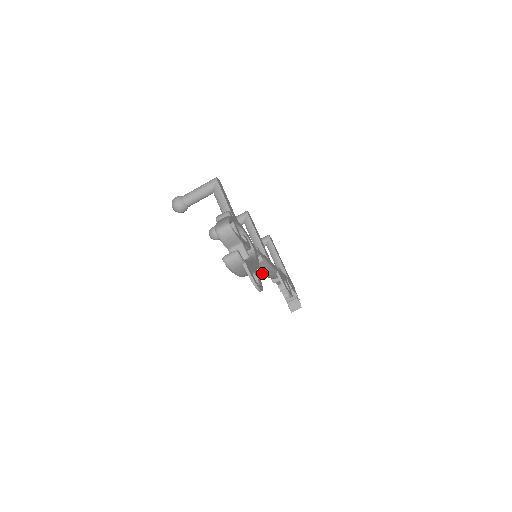
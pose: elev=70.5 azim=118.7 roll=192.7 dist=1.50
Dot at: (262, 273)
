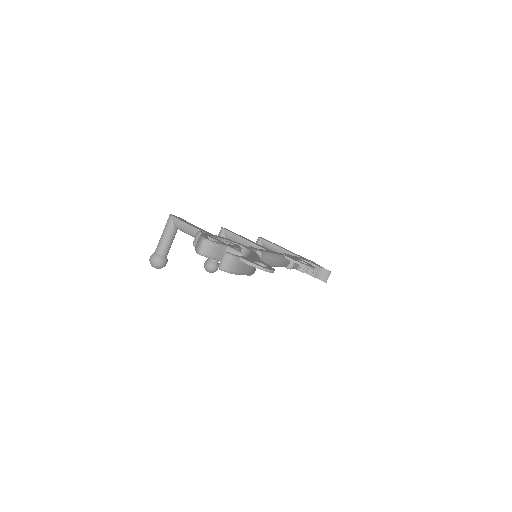
Dot at: (272, 266)
